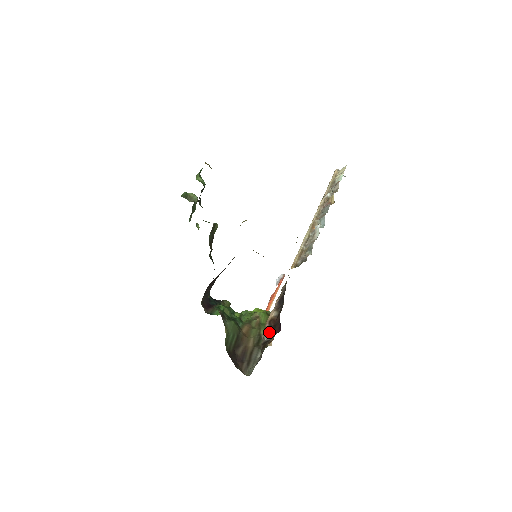
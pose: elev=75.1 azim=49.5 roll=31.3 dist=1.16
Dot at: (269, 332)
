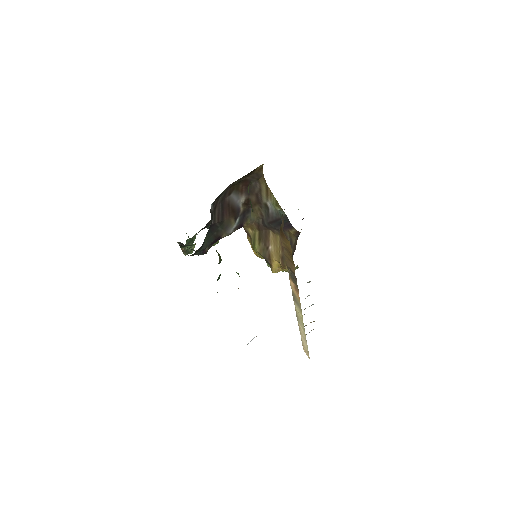
Dot at: occluded
